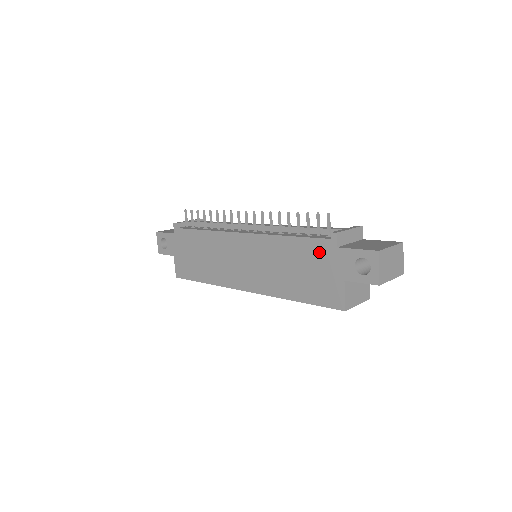
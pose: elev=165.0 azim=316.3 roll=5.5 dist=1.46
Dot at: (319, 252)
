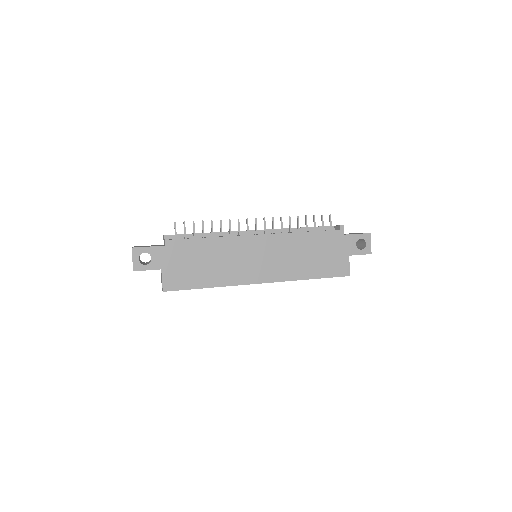
Dot at: (331, 240)
